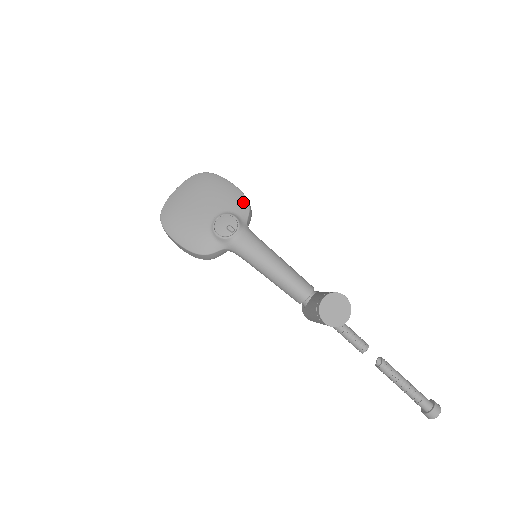
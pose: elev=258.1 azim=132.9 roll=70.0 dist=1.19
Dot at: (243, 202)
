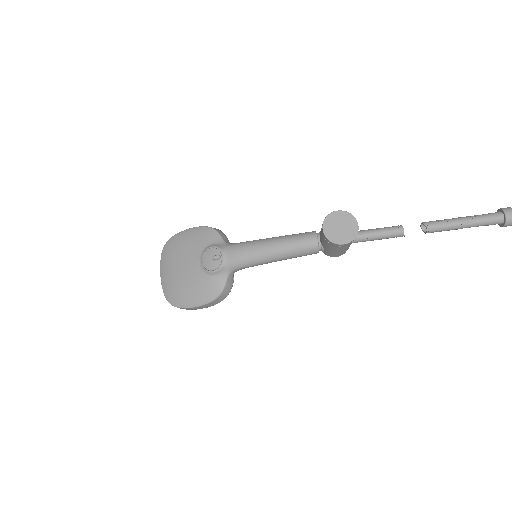
Dot at: (208, 232)
